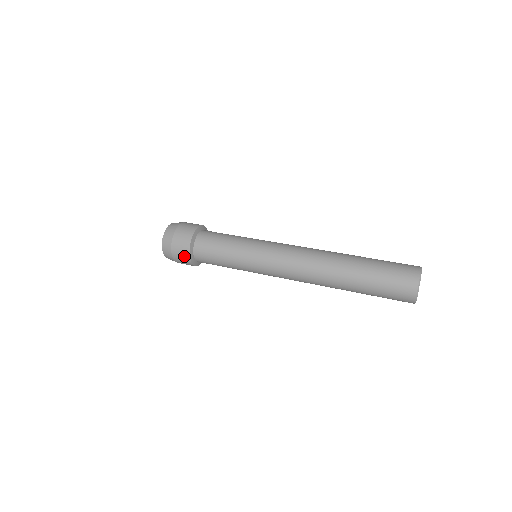
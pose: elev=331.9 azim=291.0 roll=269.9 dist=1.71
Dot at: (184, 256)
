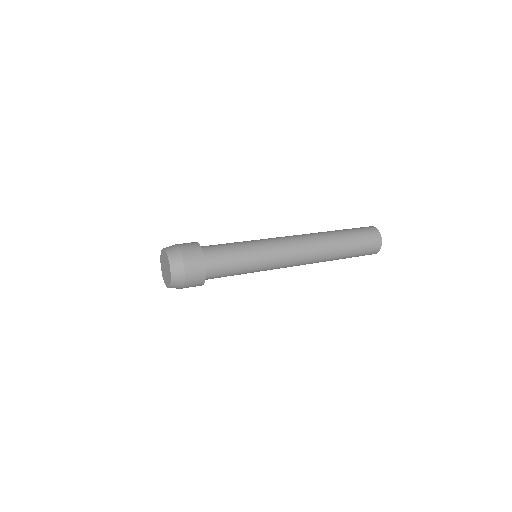
Dot at: (199, 281)
